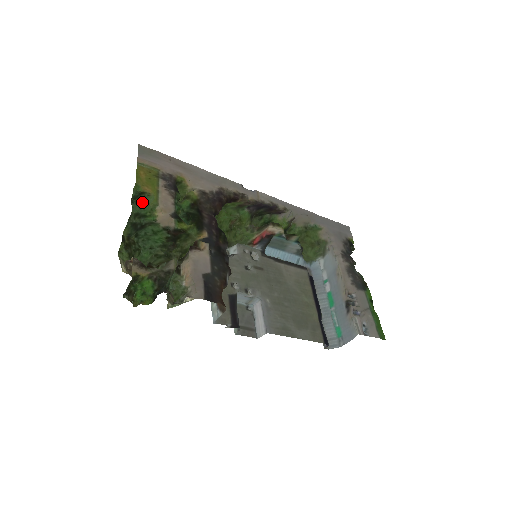
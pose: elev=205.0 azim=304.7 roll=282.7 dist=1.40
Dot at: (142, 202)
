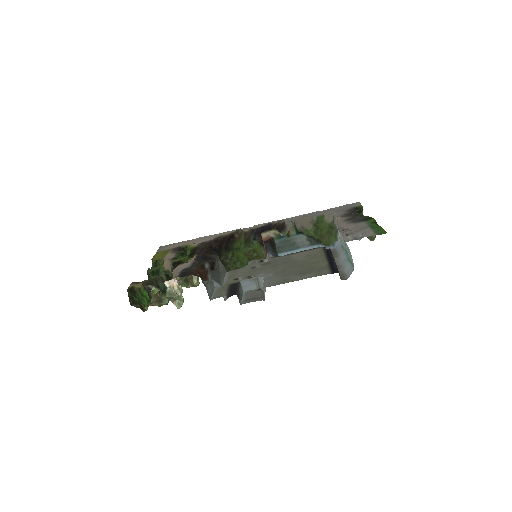
Dot at: occluded
